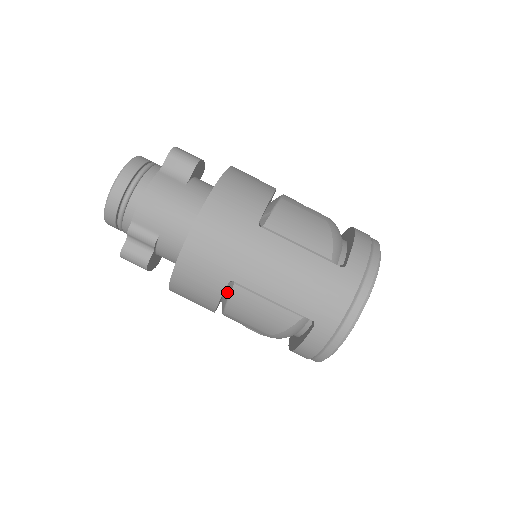
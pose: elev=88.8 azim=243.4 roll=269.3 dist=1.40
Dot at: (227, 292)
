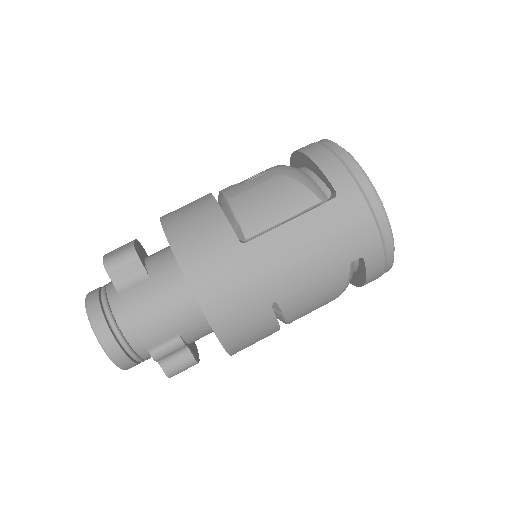
Dot at: (276, 312)
